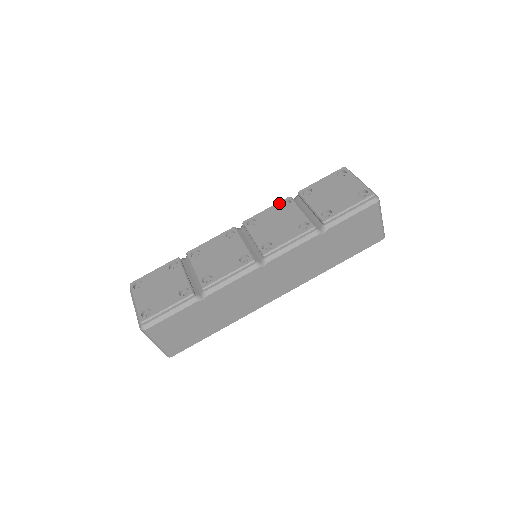
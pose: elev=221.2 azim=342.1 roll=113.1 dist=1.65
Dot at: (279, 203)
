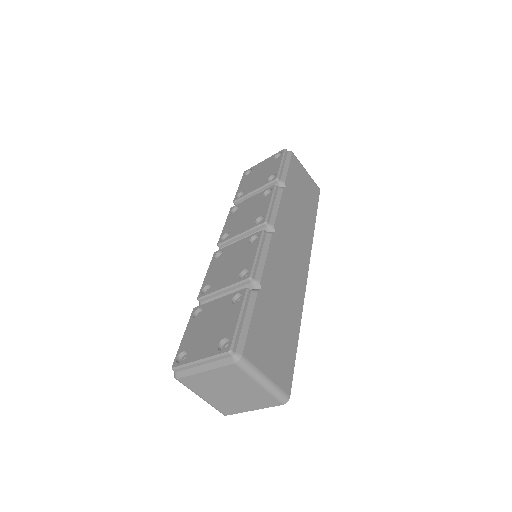
Dot at: (229, 215)
